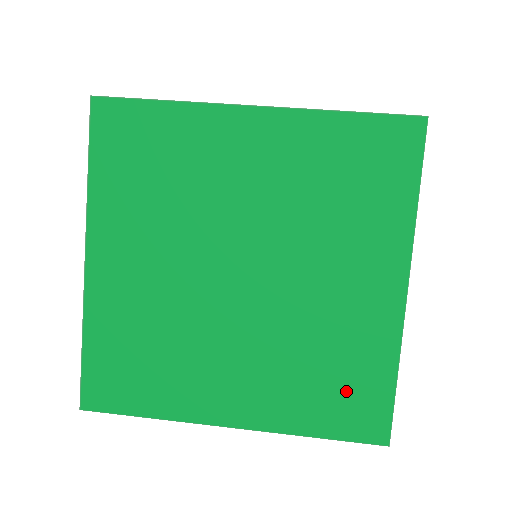
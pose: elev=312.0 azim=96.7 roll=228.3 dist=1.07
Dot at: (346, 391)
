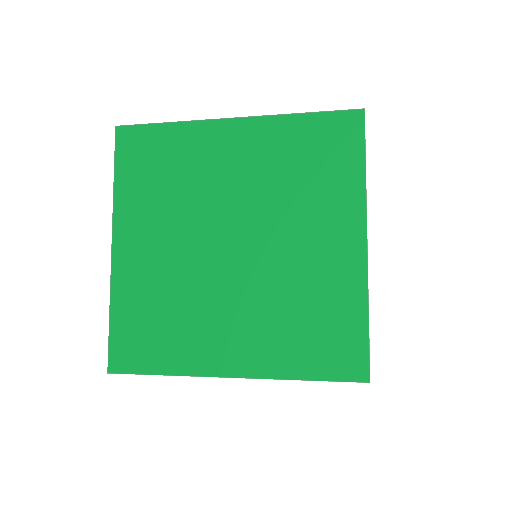
Dot at: occluded
